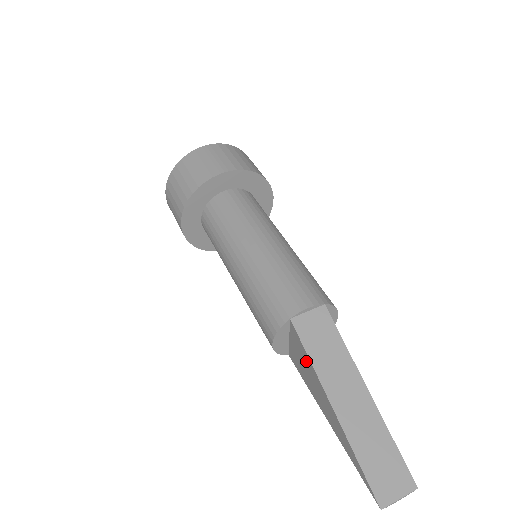
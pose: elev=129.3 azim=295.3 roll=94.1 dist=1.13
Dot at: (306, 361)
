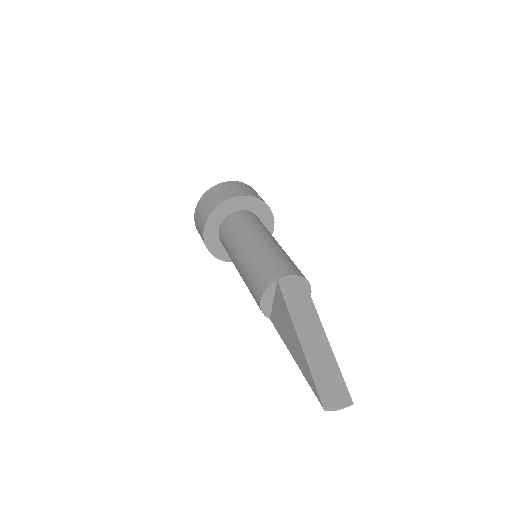
Dot at: (284, 311)
